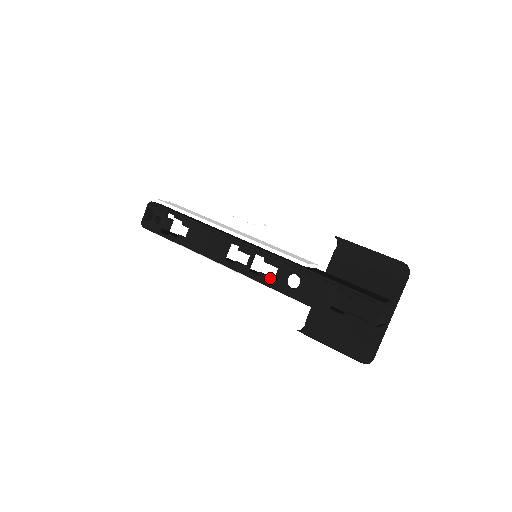
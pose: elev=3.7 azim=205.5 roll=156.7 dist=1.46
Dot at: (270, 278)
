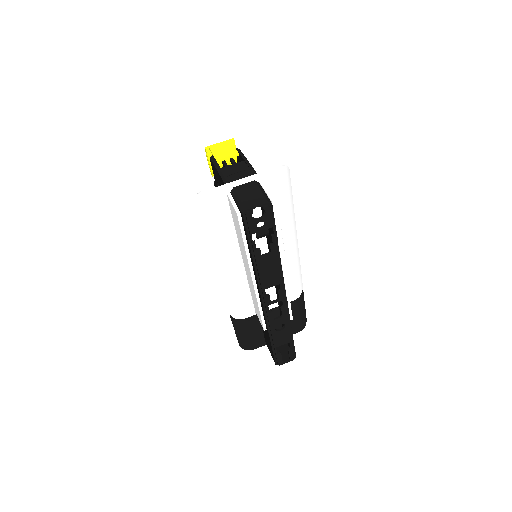
Dot at: (273, 318)
